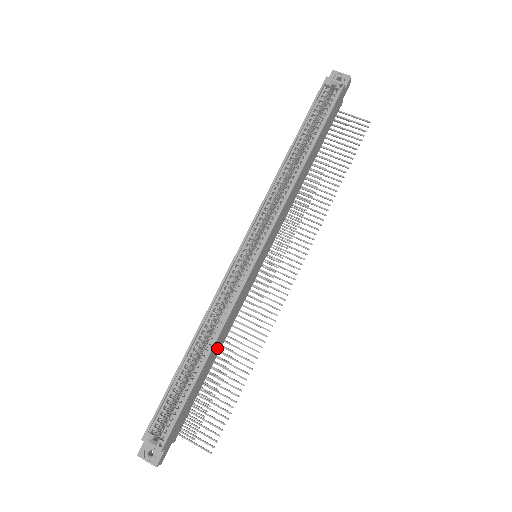
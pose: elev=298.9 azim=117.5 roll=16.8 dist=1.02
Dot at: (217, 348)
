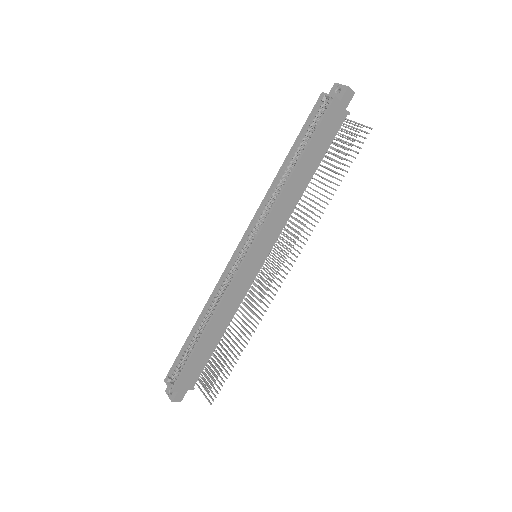
Dot at: (219, 326)
